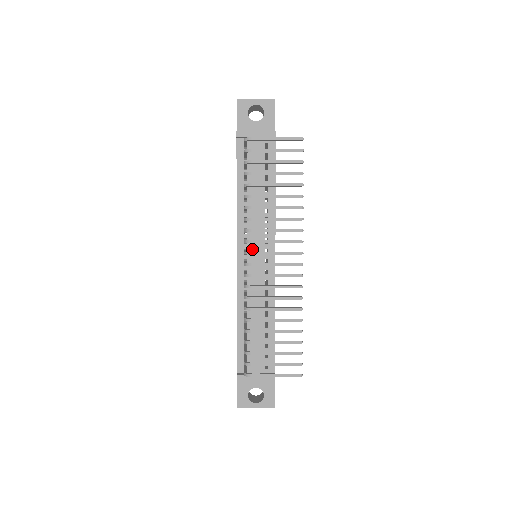
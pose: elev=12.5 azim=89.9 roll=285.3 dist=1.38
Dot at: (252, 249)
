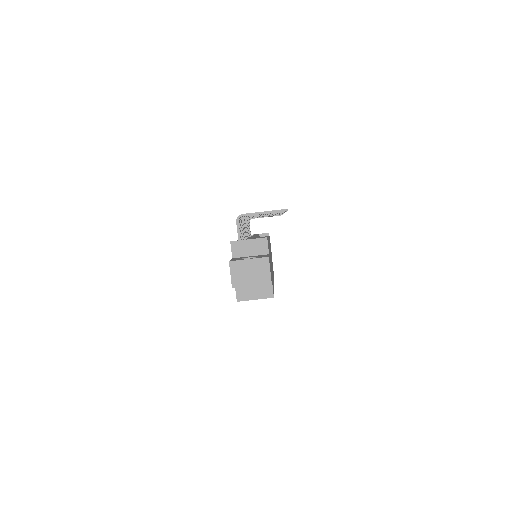
Dot at: occluded
